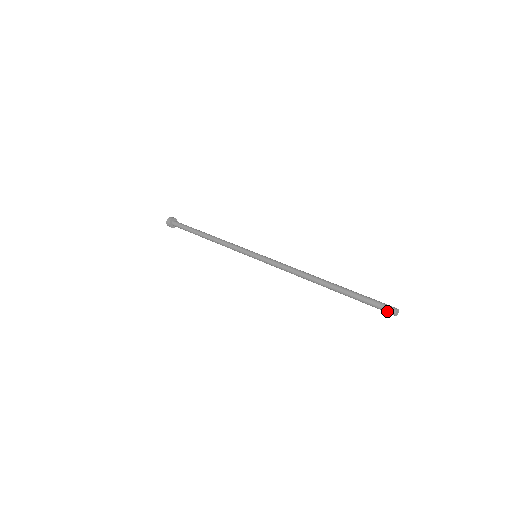
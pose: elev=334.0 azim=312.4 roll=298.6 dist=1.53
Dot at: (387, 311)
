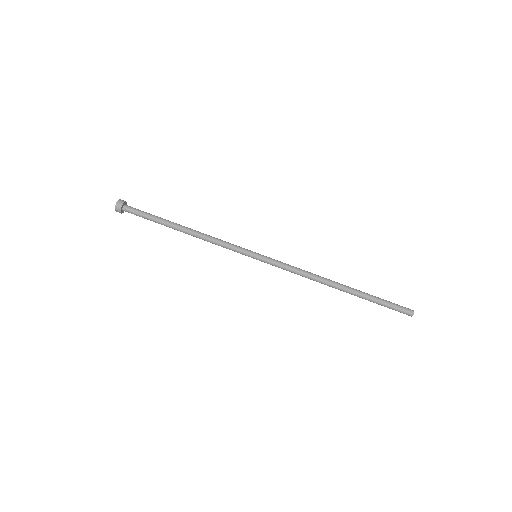
Dot at: occluded
